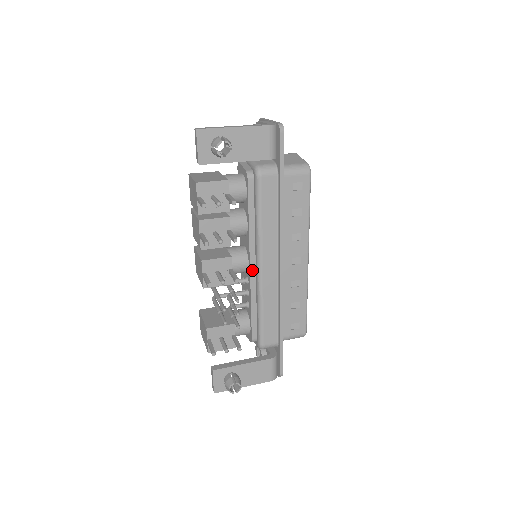
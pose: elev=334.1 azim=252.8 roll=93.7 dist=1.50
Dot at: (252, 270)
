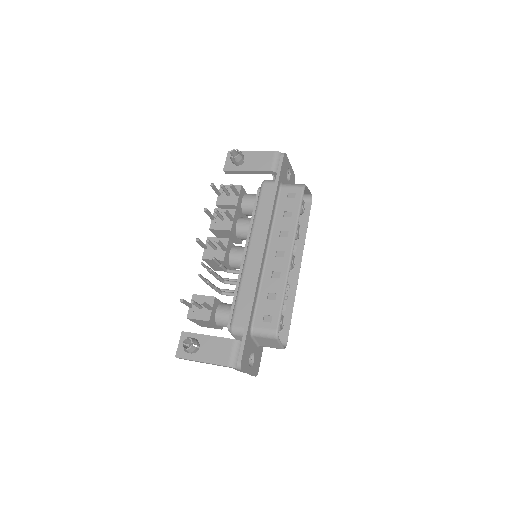
Dot at: (244, 258)
